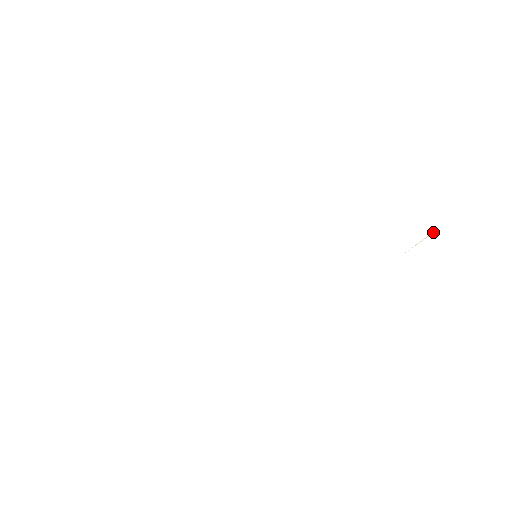
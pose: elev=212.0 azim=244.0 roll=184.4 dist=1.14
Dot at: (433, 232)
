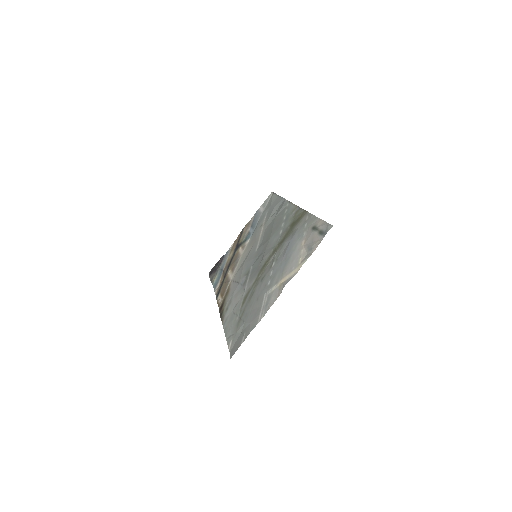
Dot at: (298, 269)
